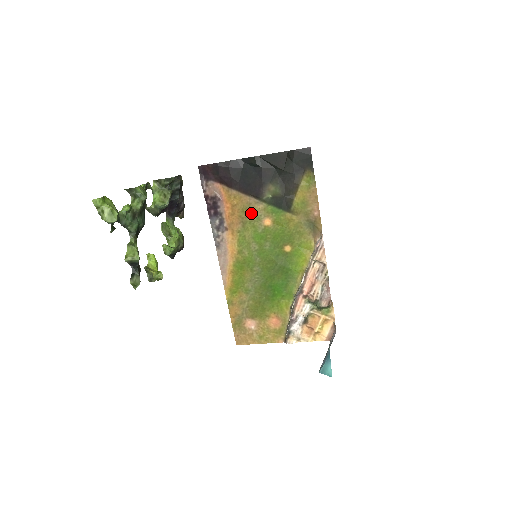
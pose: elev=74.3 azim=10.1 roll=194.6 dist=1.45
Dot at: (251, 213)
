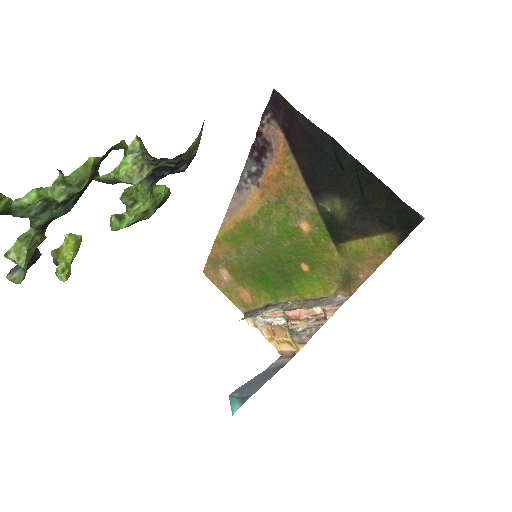
Dot at: (295, 201)
